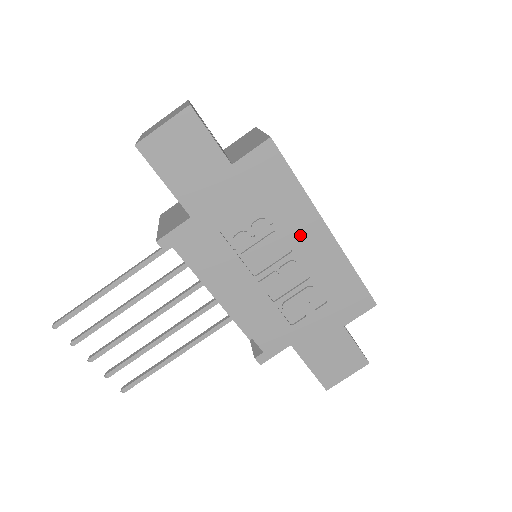
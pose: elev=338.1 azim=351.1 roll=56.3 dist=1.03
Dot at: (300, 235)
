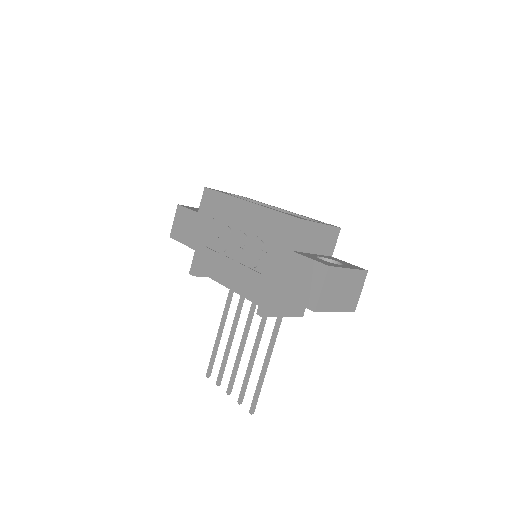
Dot at: (237, 217)
